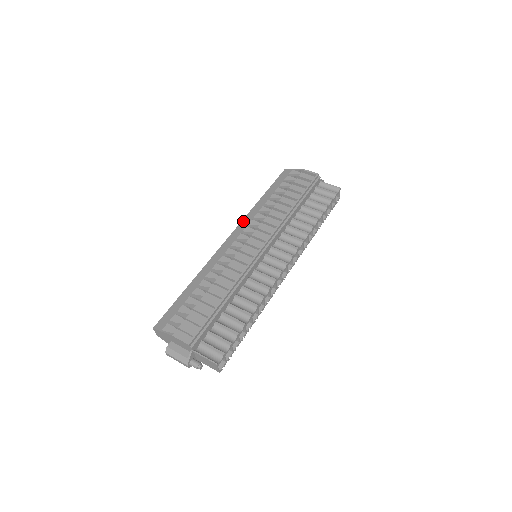
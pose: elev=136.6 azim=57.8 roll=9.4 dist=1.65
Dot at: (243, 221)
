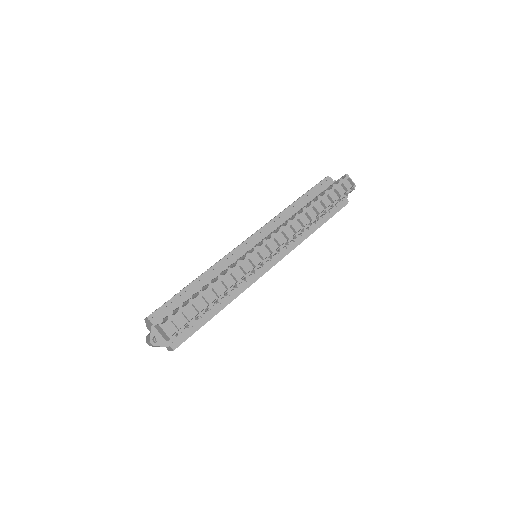
Dot at: occluded
